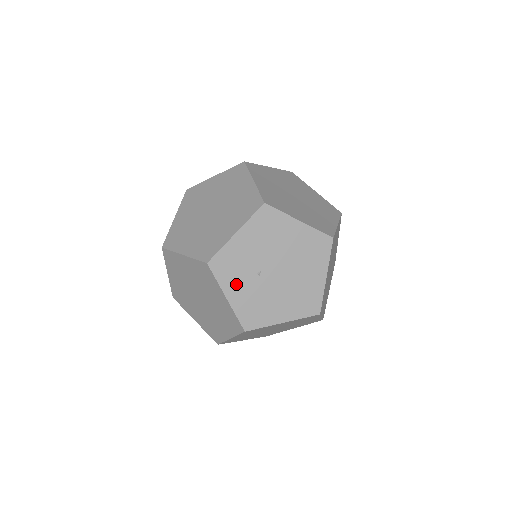
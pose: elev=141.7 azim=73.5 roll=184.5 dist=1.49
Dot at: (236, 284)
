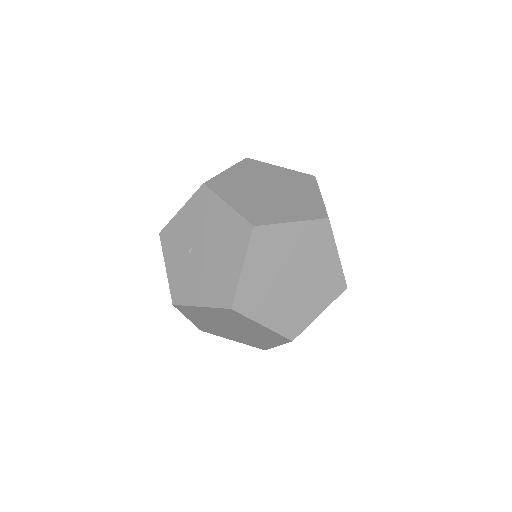
Dot at: (174, 257)
